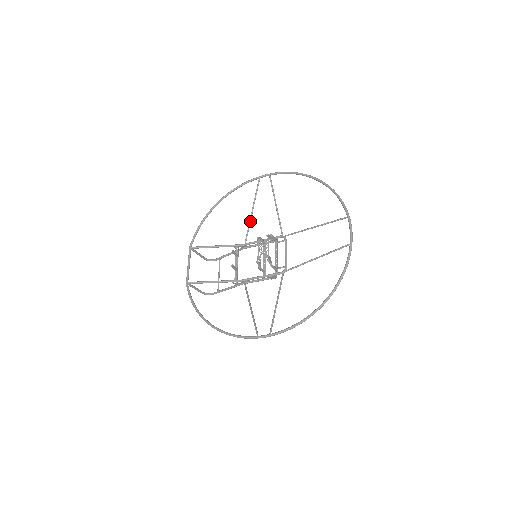
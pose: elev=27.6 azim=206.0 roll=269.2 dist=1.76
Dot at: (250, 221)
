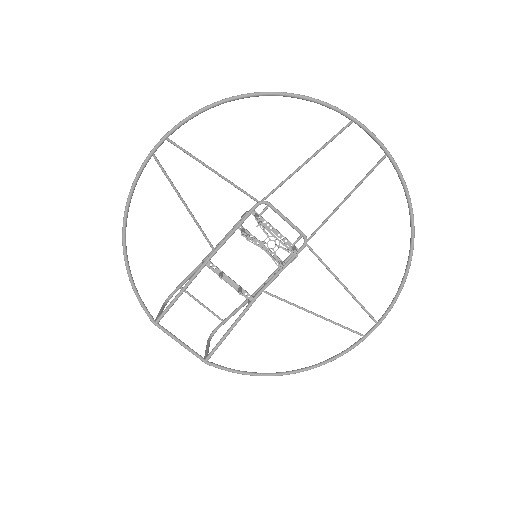
Dot at: (195, 221)
